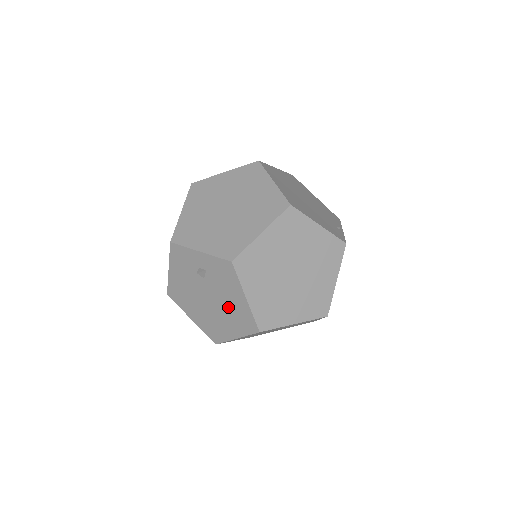
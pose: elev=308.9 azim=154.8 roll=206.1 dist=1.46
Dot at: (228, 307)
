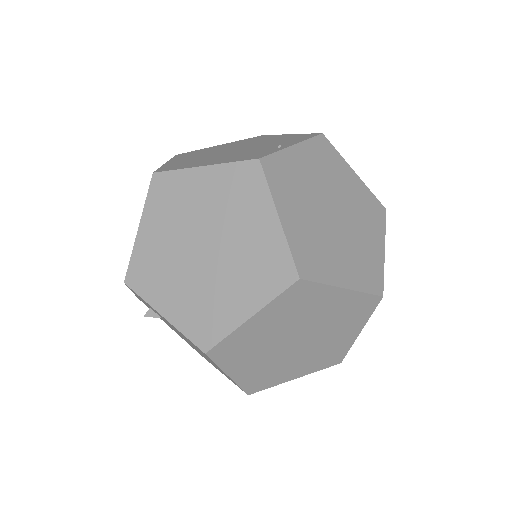
Dot at: (186, 339)
